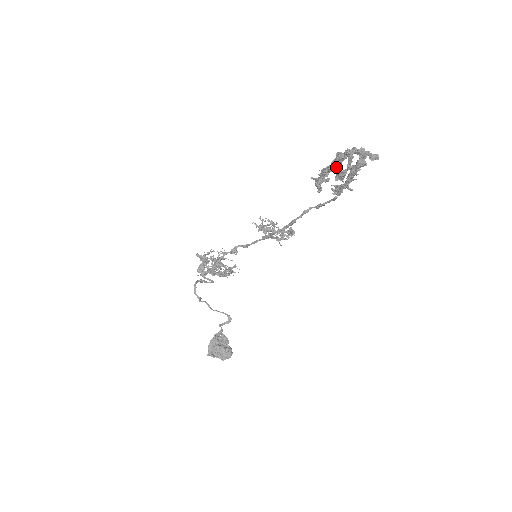
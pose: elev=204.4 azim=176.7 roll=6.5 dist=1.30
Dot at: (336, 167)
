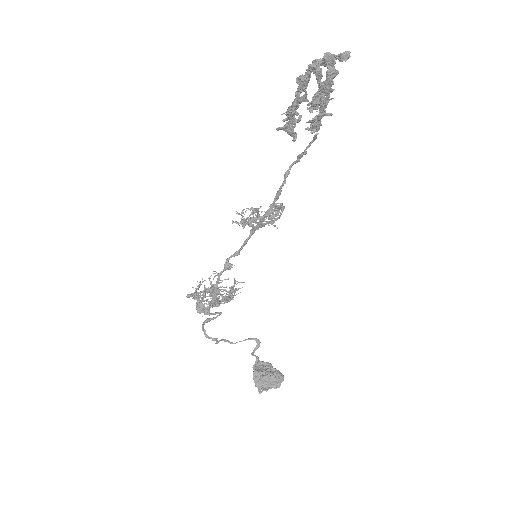
Dot at: (301, 99)
